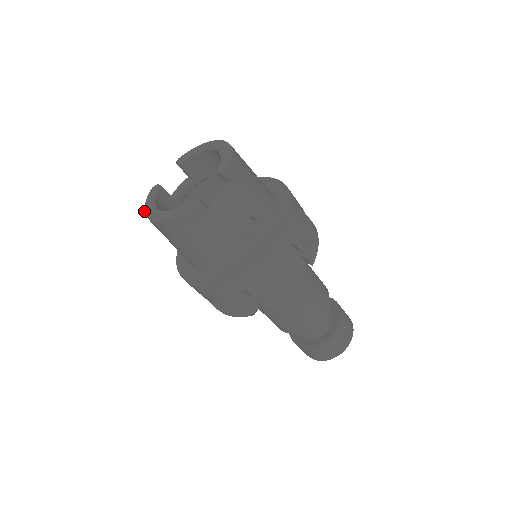
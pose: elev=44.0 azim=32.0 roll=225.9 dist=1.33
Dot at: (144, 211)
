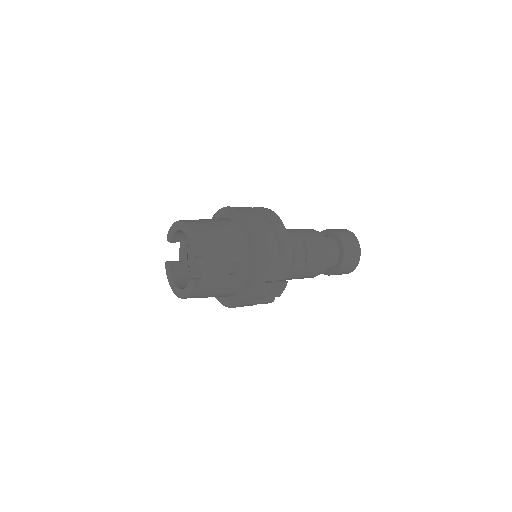
Dot at: occluded
